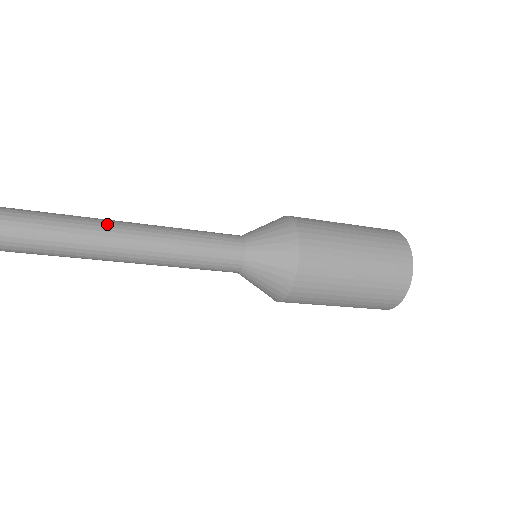
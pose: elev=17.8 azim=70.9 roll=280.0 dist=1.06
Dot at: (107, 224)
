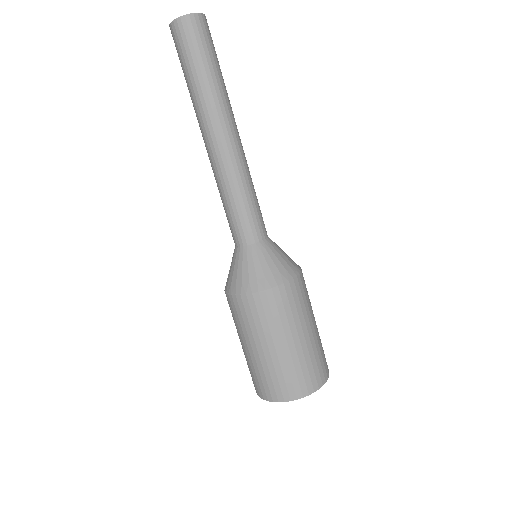
Dot at: occluded
